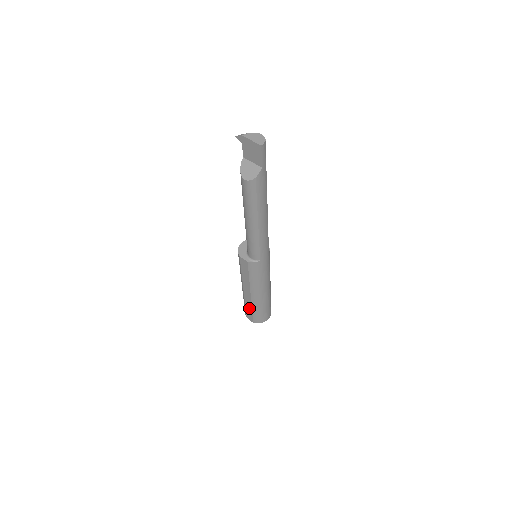
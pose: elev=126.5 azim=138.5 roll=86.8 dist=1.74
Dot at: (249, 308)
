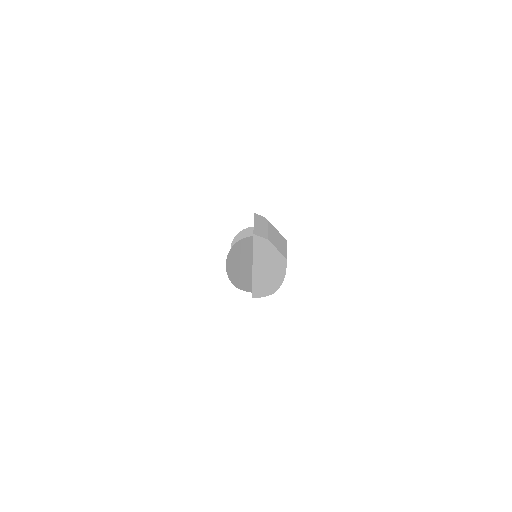
Dot at: occluded
